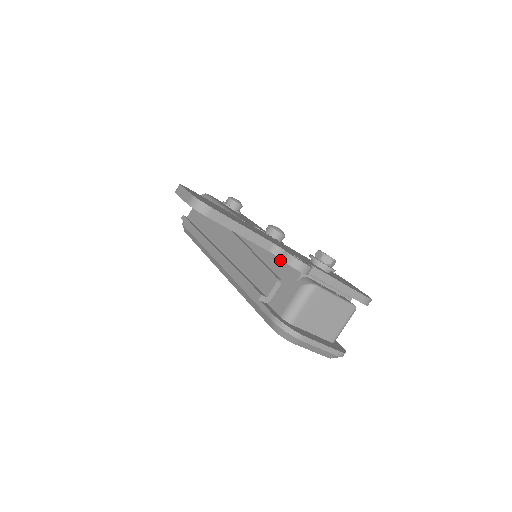
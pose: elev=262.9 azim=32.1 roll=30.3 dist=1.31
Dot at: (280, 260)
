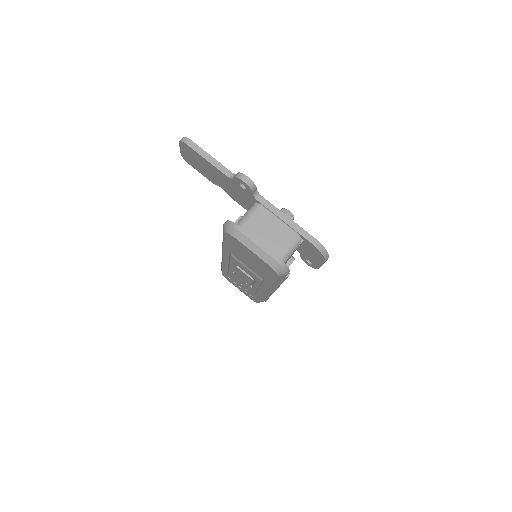
Dot at: occluded
